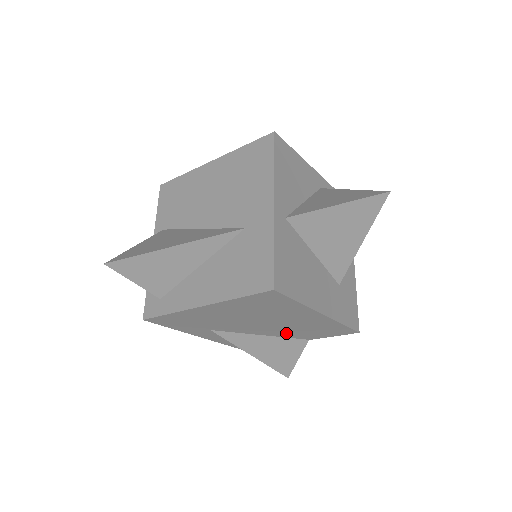
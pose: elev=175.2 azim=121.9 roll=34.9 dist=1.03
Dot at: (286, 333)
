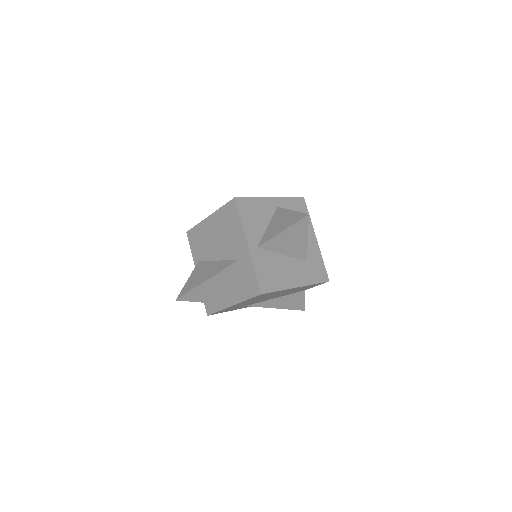
Dot at: occluded
